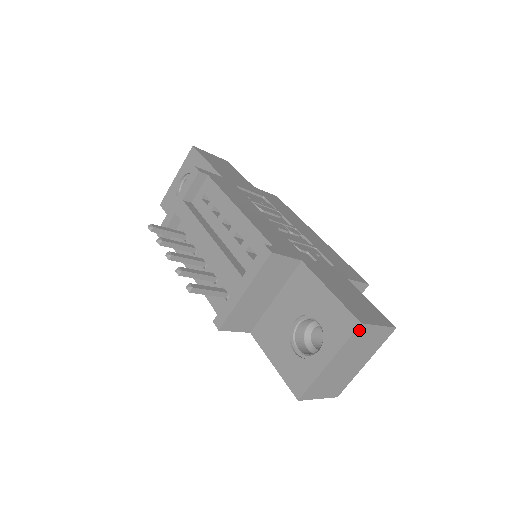
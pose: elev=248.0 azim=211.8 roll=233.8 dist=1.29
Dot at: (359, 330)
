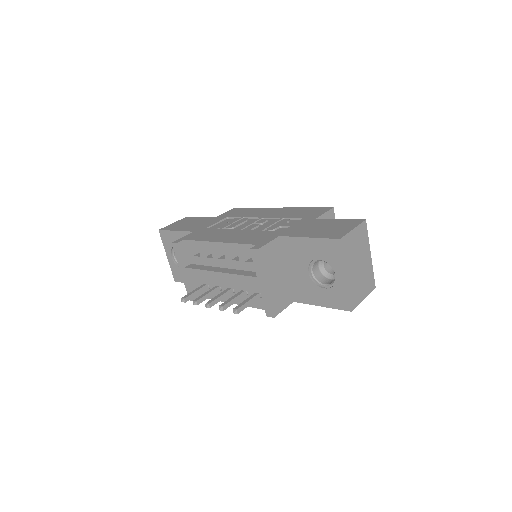
Dot at: (343, 243)
